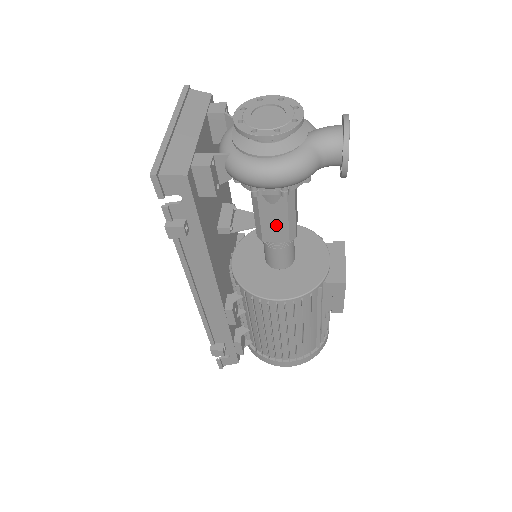
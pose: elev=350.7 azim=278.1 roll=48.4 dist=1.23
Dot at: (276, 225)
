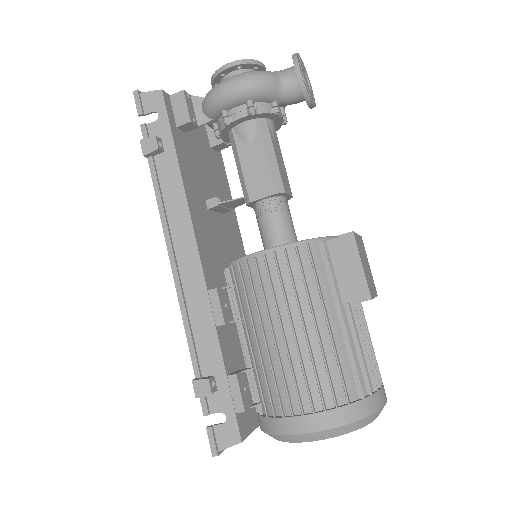
Dot at: (258, 173)
